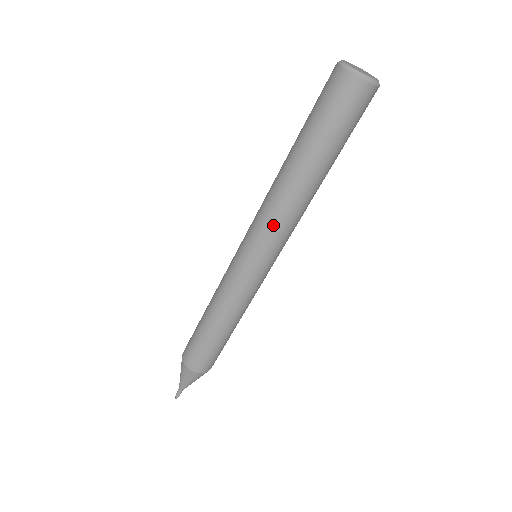
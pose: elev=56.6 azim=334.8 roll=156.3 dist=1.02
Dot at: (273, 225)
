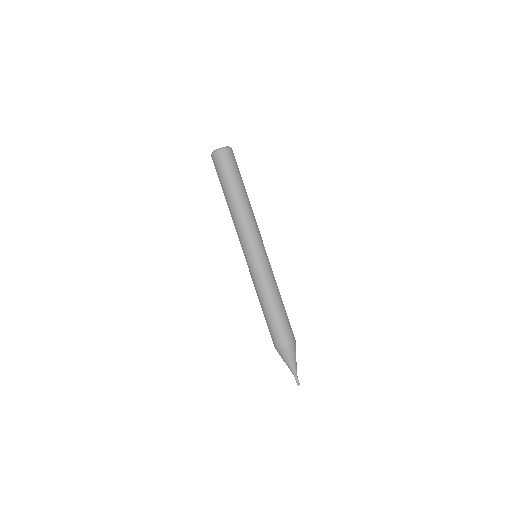
Dot at: (254, 227)
